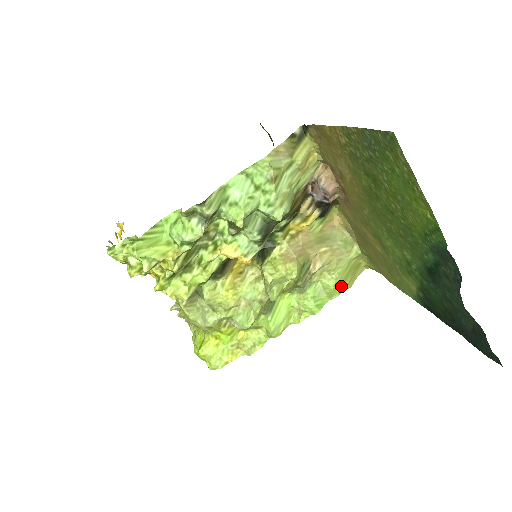
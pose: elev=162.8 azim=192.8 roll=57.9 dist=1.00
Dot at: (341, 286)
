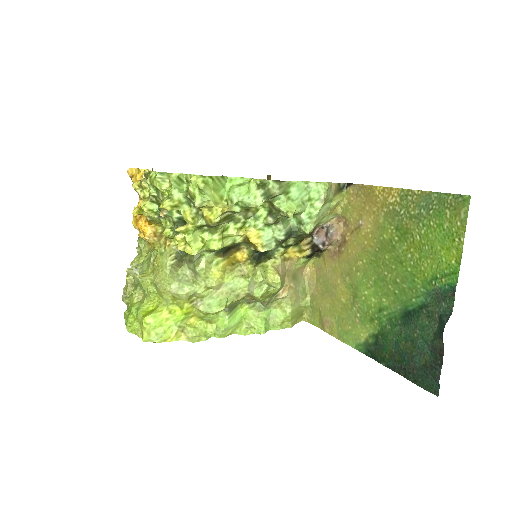
Dot at: (287, 322)
